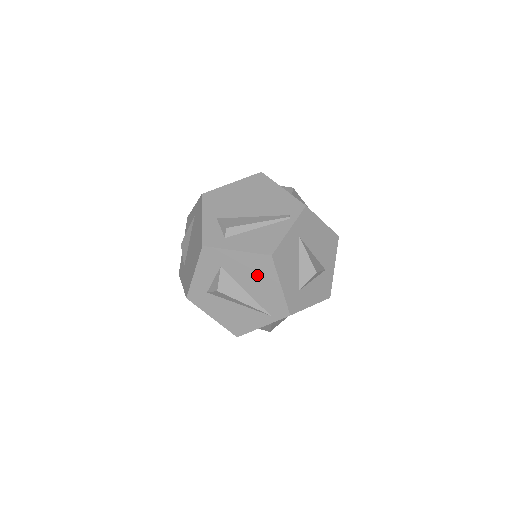
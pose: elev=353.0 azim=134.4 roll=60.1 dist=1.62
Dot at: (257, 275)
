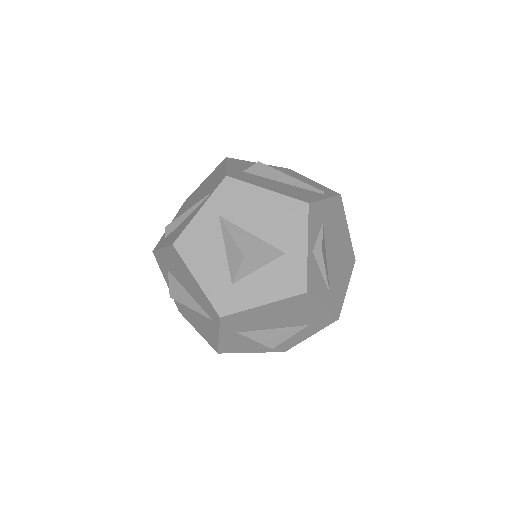
Dot at: (182, 272)
